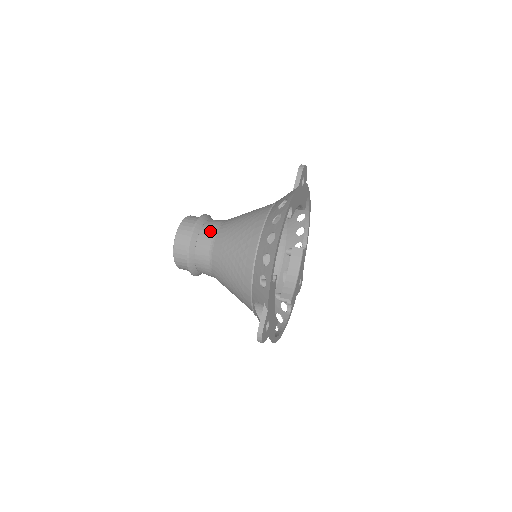
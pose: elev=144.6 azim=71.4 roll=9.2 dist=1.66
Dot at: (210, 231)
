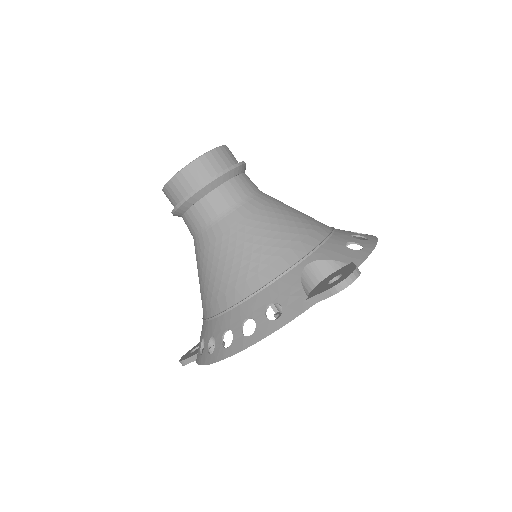
Dot at: (207, 214)
